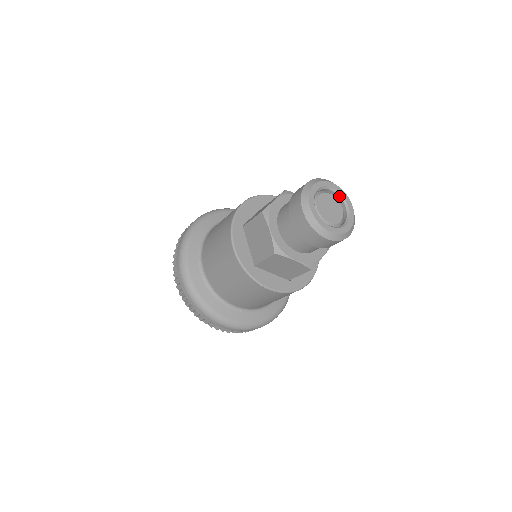
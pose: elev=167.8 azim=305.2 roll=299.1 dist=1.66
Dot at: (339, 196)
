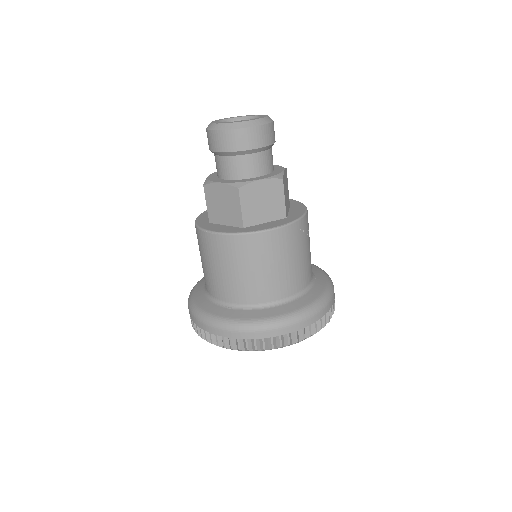
Dot at: occluded
